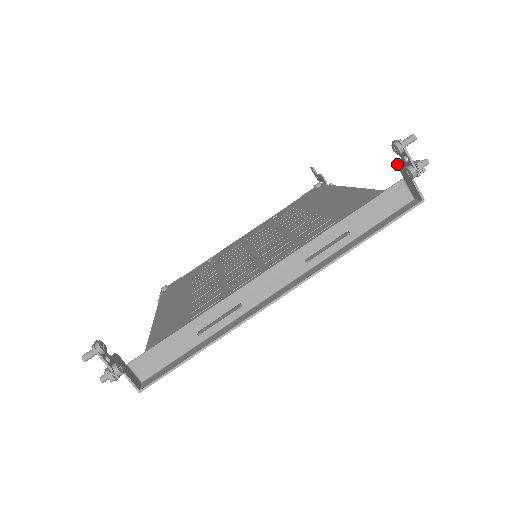
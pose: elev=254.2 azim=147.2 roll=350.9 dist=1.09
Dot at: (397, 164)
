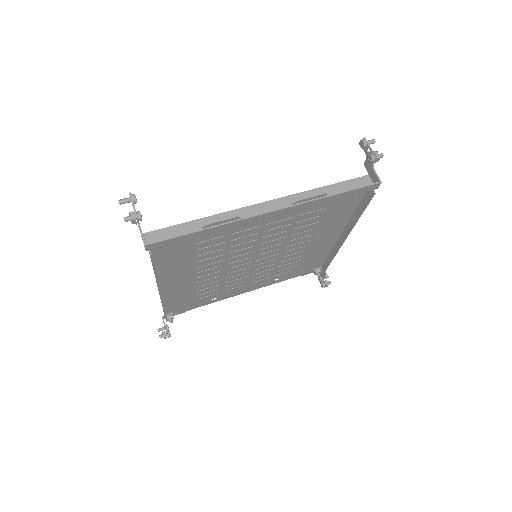
Dot at: (364, 164)
